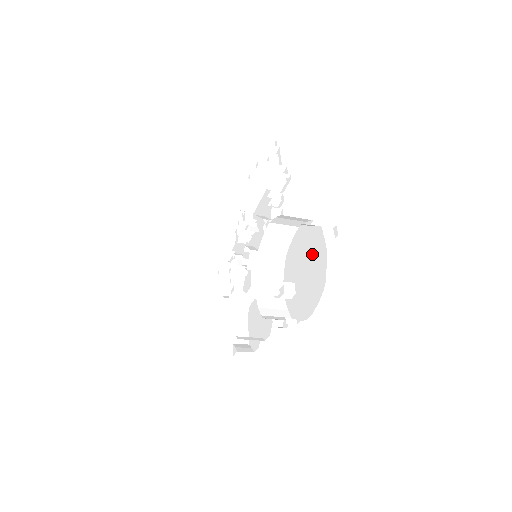
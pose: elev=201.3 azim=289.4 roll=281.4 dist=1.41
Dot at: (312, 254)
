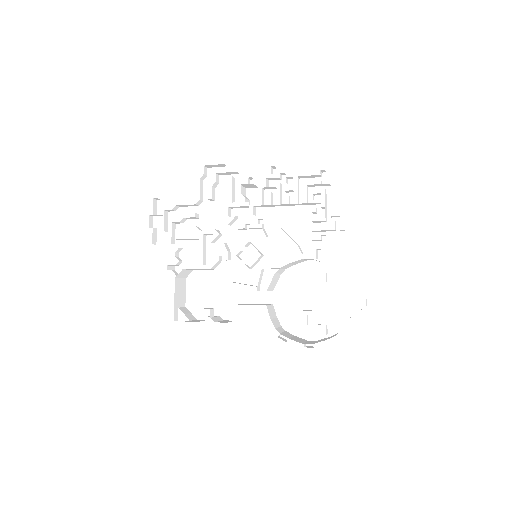
Dot at: (331, 296)
